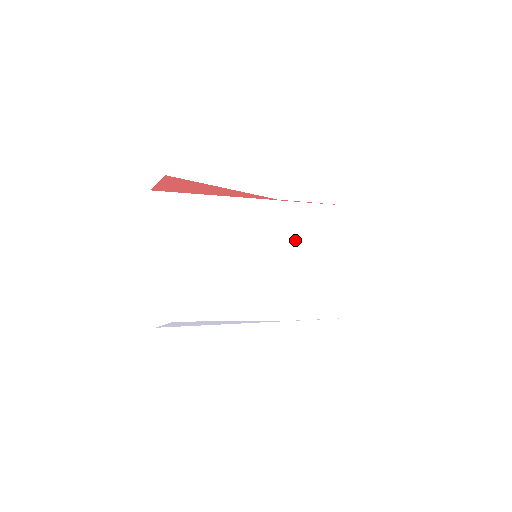
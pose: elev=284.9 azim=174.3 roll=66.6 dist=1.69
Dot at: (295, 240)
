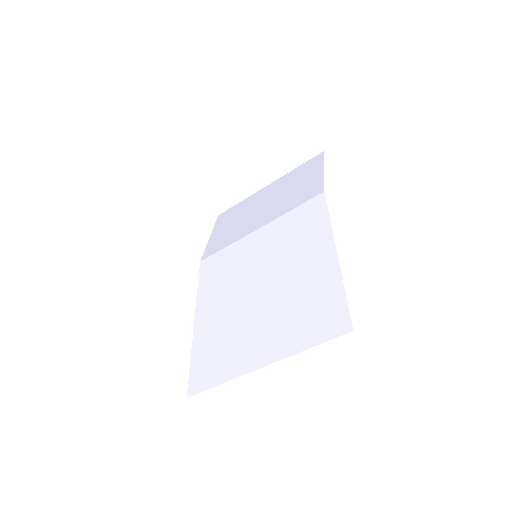
Dot at: (278, 207)
